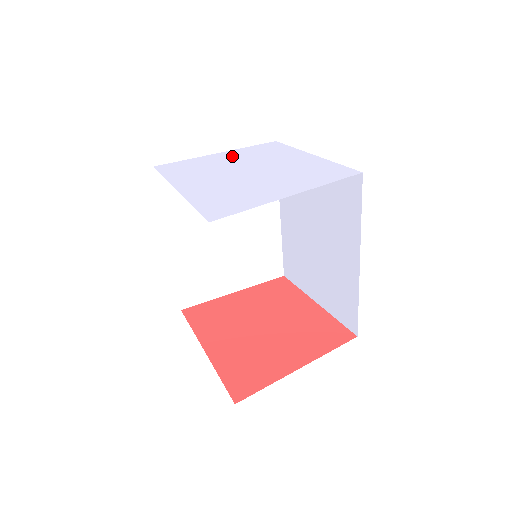
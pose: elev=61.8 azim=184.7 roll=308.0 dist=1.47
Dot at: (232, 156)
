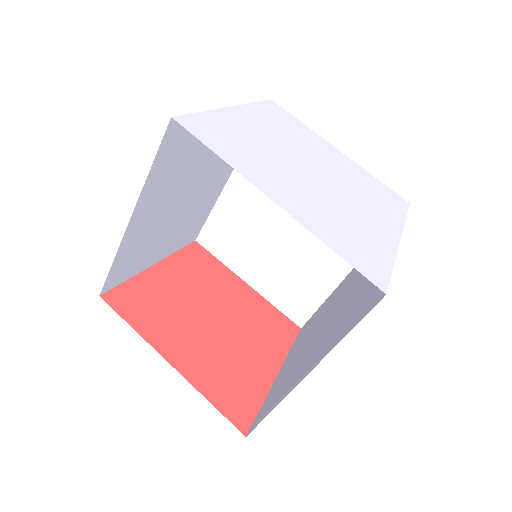
Dot at: (258, 123)
